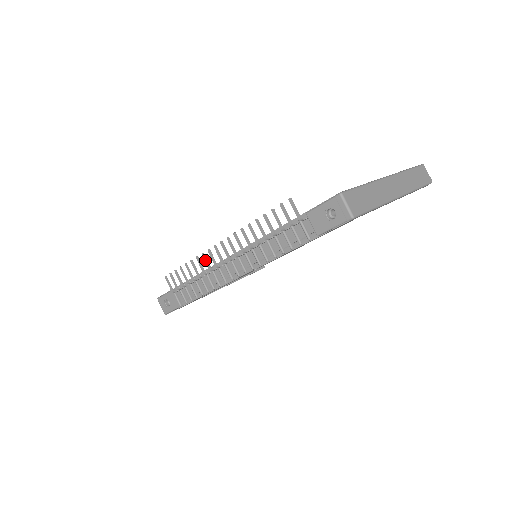
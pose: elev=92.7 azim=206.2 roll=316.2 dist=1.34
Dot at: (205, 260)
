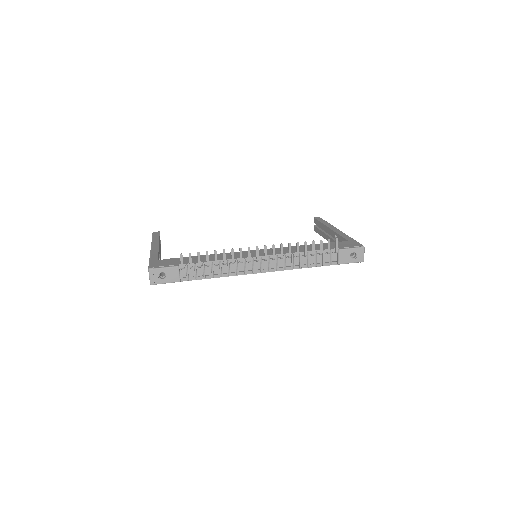
Dot at: (241, 254)
